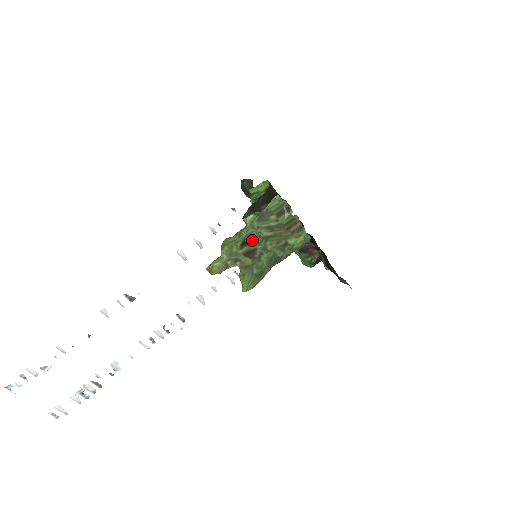
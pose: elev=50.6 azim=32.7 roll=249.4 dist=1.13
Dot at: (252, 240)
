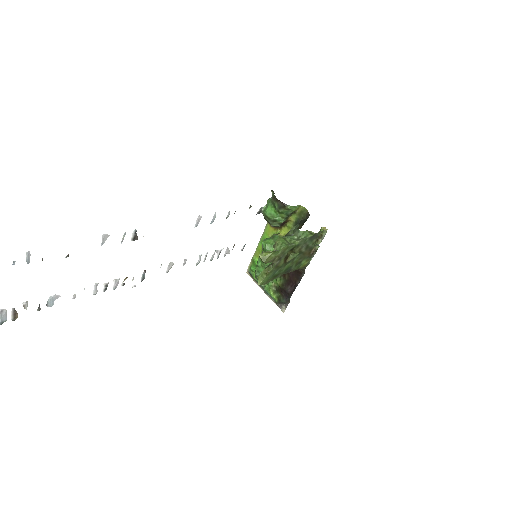
Dot at: (296, 249)
